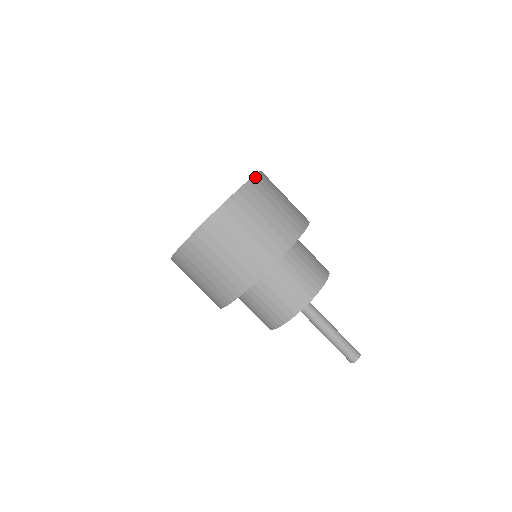
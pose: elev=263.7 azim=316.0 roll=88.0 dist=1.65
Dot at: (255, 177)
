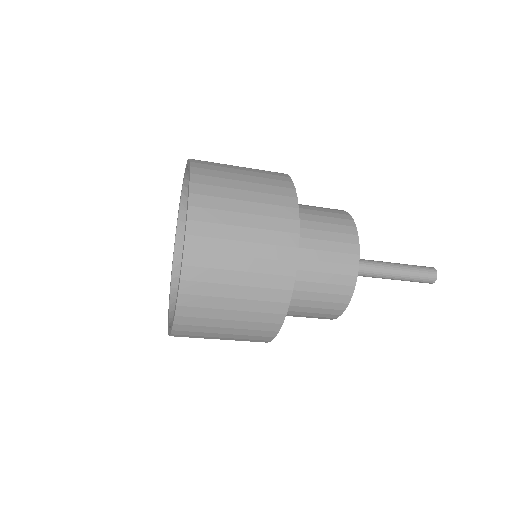
Dot at: (187, 246)
